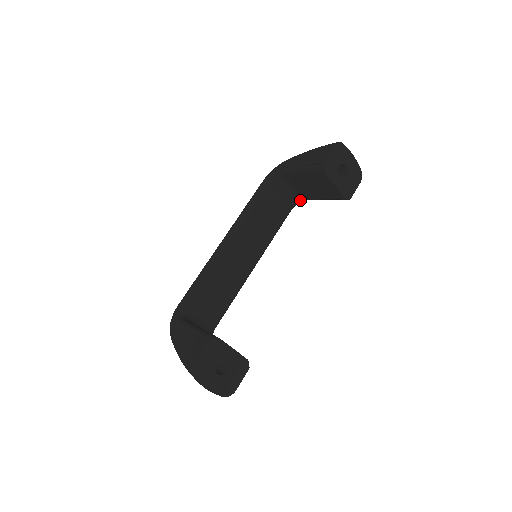
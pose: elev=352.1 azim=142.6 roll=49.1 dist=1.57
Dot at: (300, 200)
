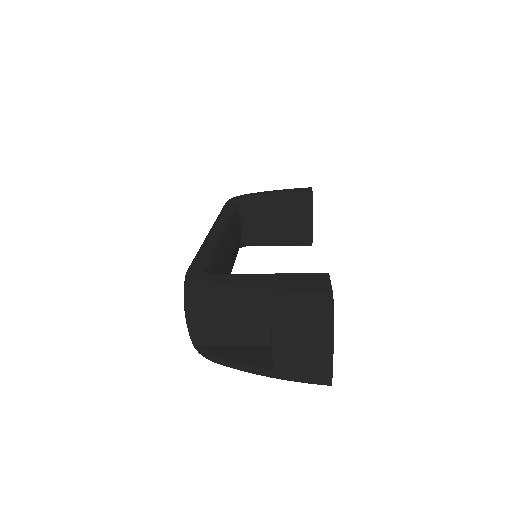
Dot at: (248, 242)
